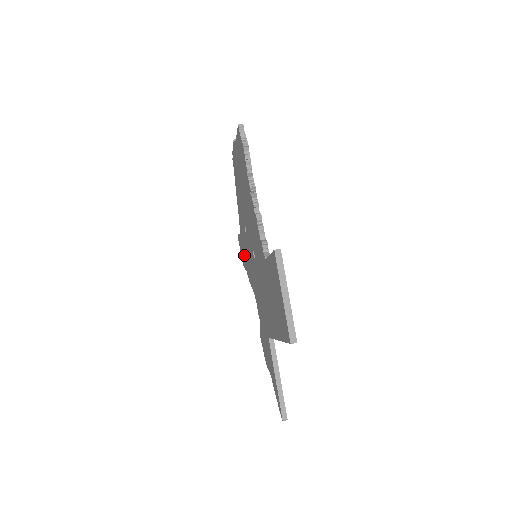
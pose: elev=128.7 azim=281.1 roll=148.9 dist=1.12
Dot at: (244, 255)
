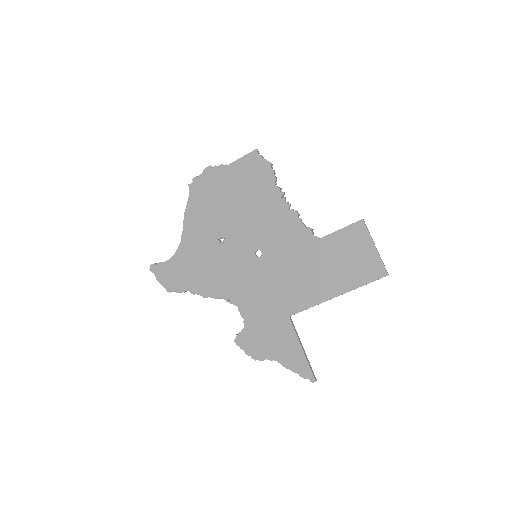
Dot at: (188, 275)
